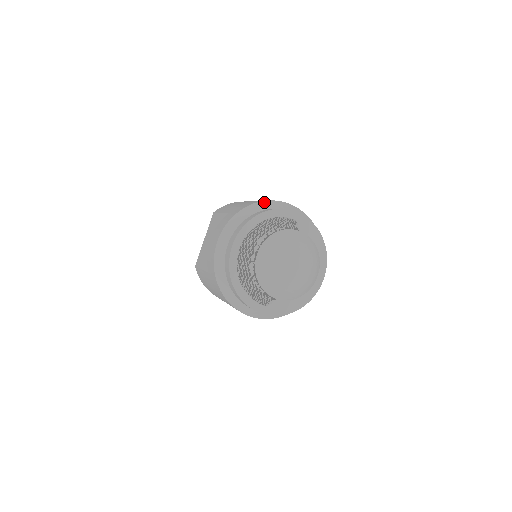
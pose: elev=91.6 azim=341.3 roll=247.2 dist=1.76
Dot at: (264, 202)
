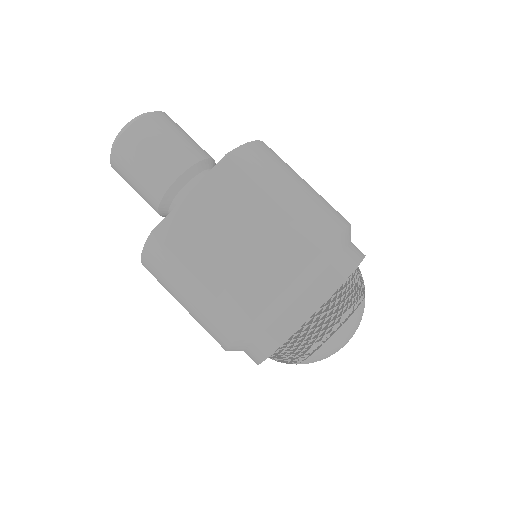
Dot at: (347, 230)
